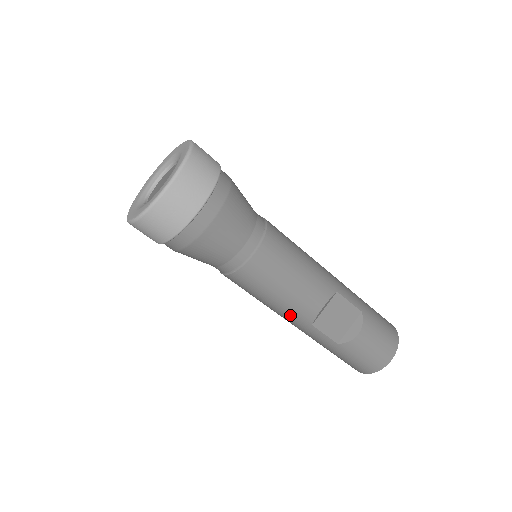
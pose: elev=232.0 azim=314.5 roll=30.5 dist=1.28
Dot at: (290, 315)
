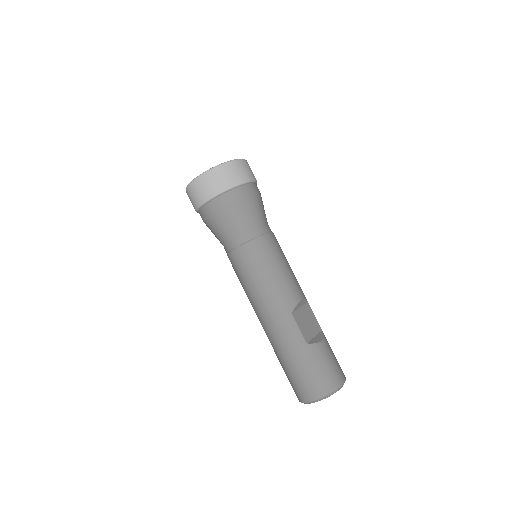
Dot at: (277, 298)
